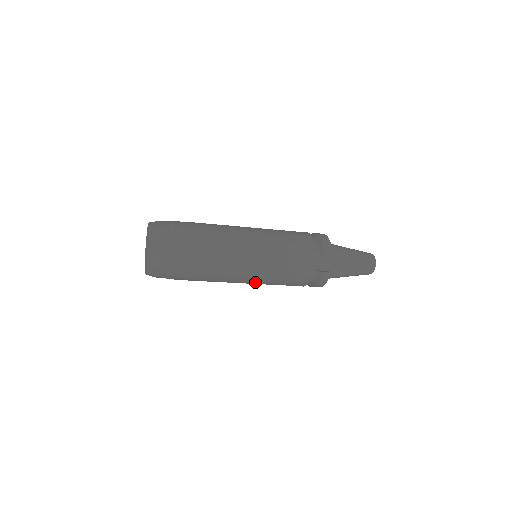
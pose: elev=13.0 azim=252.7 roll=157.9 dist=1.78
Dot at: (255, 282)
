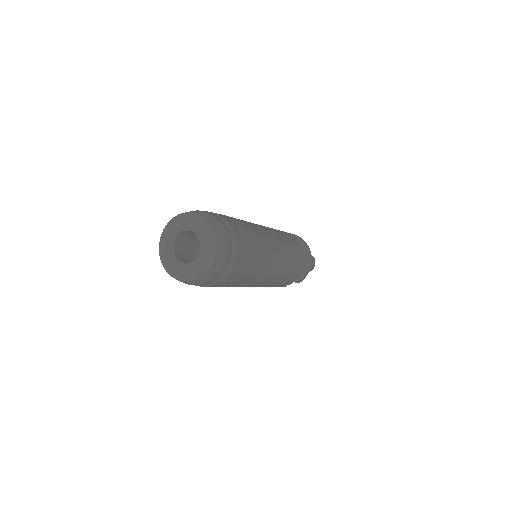
Dot at: occluded
